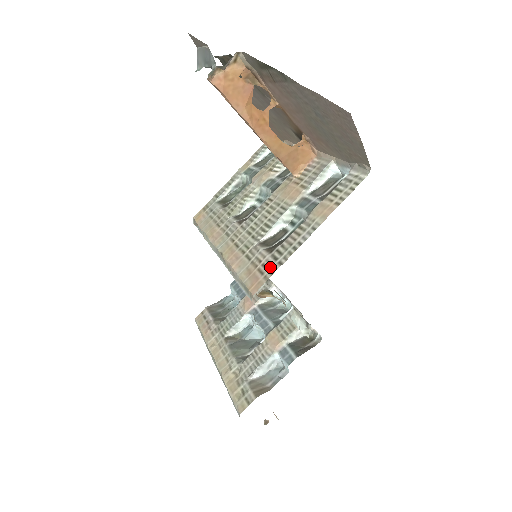
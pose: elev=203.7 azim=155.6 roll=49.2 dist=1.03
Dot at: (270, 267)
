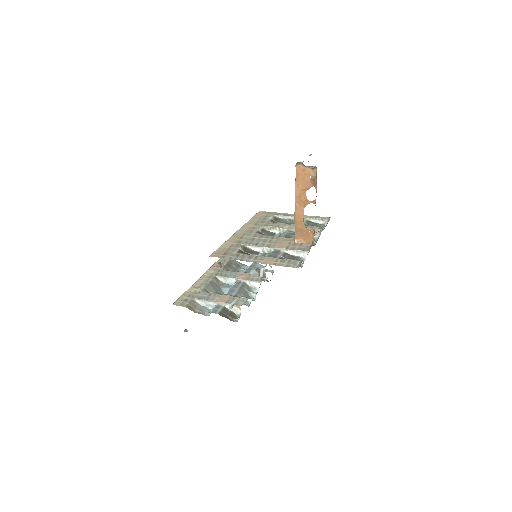
Dot at: (228, 255)
